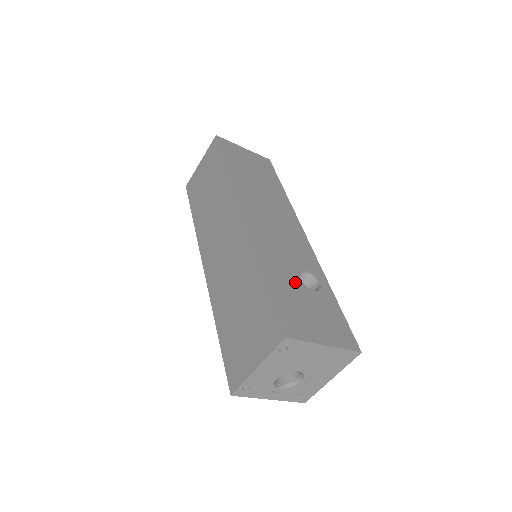
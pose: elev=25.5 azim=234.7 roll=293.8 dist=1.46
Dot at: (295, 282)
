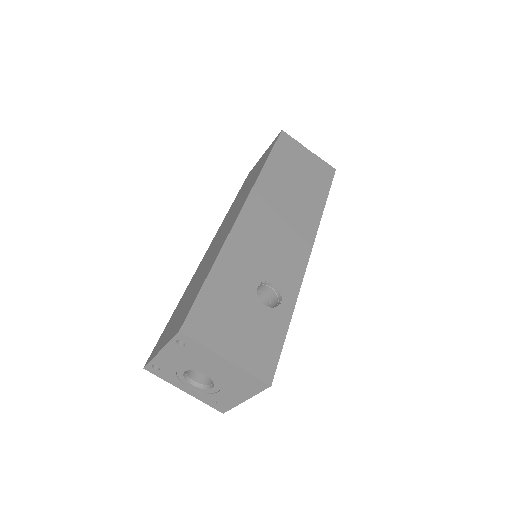
Dot at: (247, 289)
